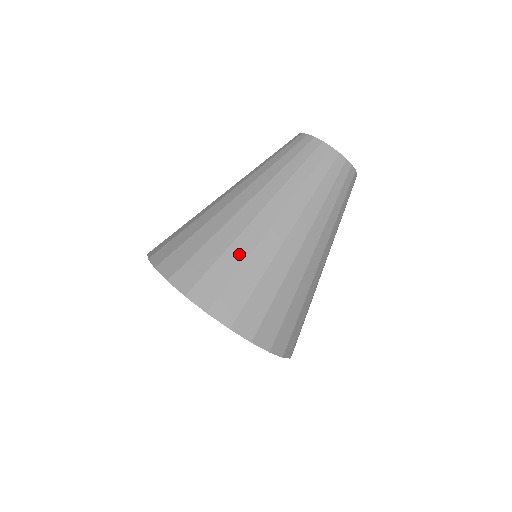
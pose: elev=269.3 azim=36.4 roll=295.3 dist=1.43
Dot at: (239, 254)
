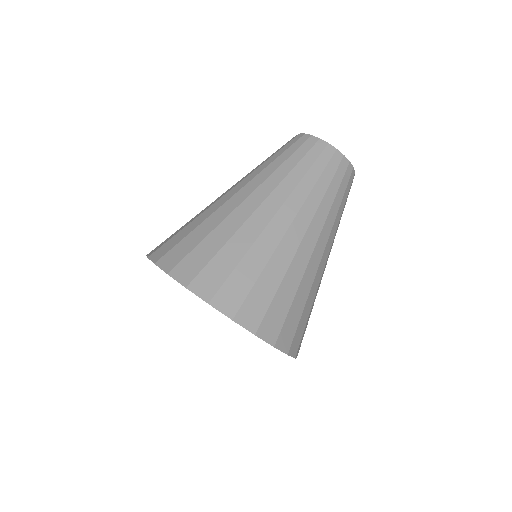
Dot at: occluded
